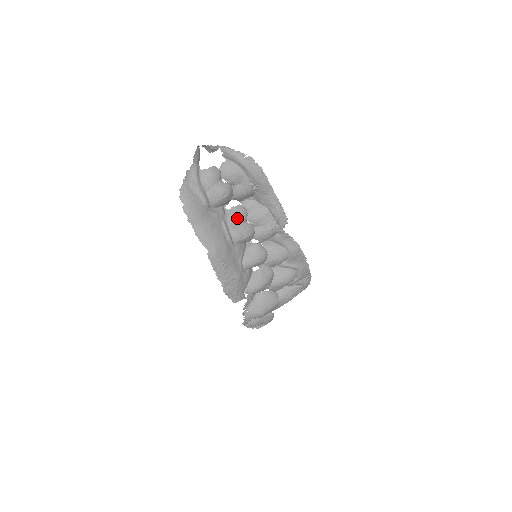
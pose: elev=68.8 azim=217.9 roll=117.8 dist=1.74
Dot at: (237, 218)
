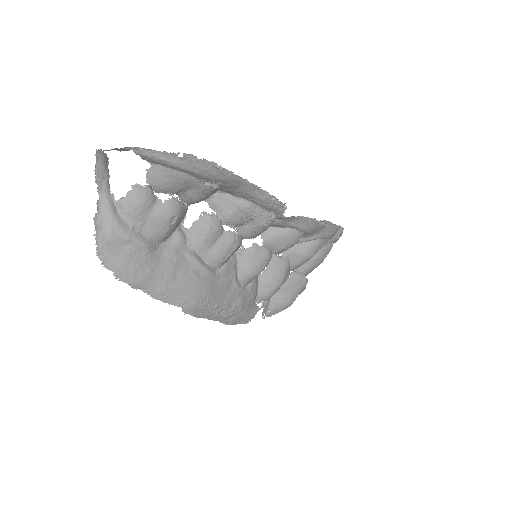
Dot at: (207, 237)
